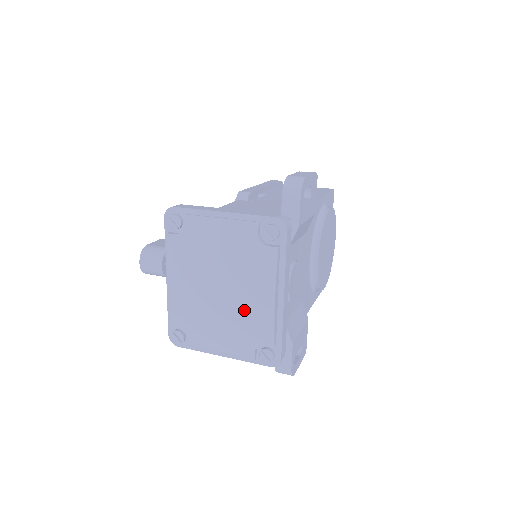
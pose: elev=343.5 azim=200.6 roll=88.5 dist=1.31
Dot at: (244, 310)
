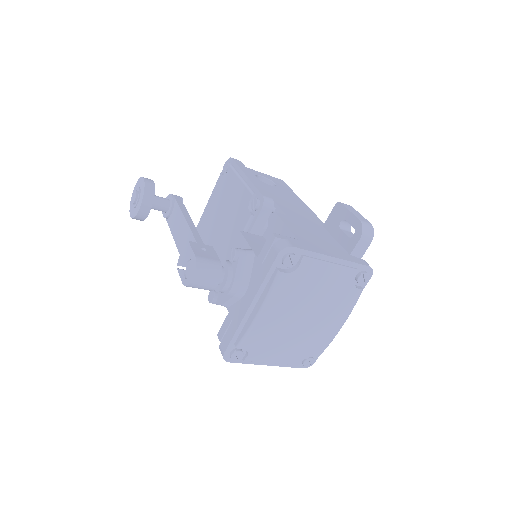
Dot at: (317, 334)
